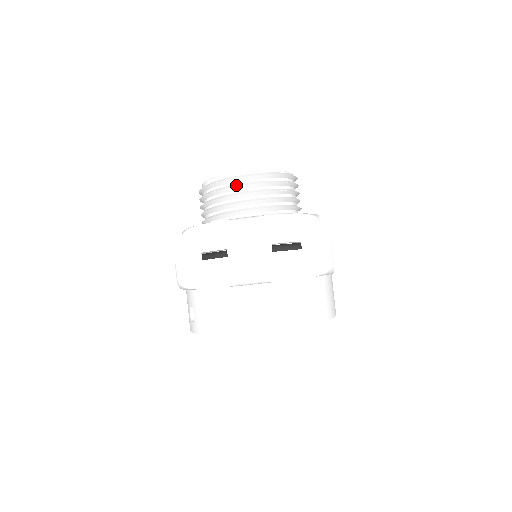
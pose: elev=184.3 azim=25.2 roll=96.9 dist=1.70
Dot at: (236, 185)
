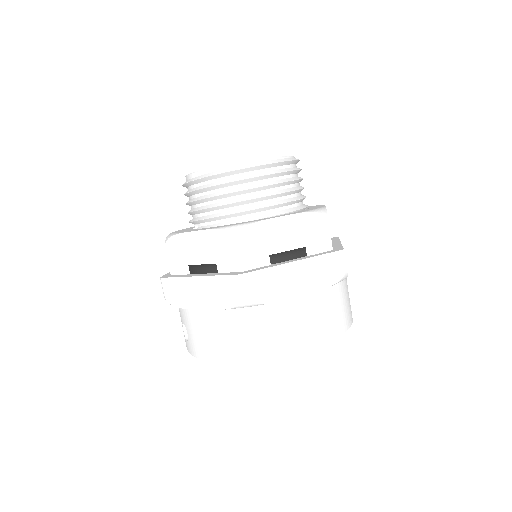
Dot at: (223, 182)
